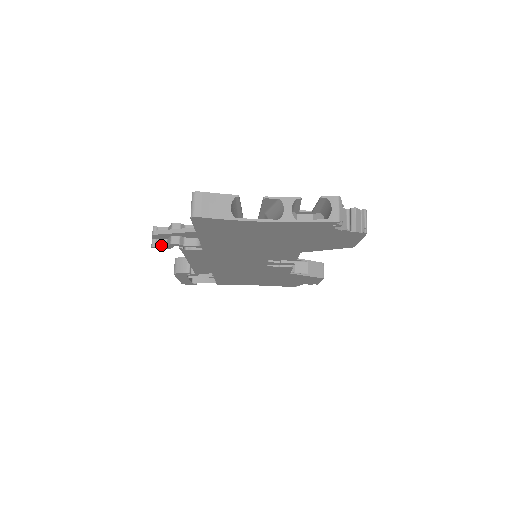
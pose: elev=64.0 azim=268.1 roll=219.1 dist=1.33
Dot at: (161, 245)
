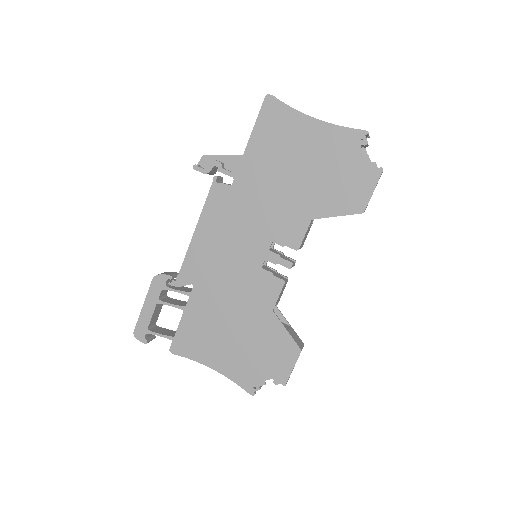
Dot at: (202, 168)
